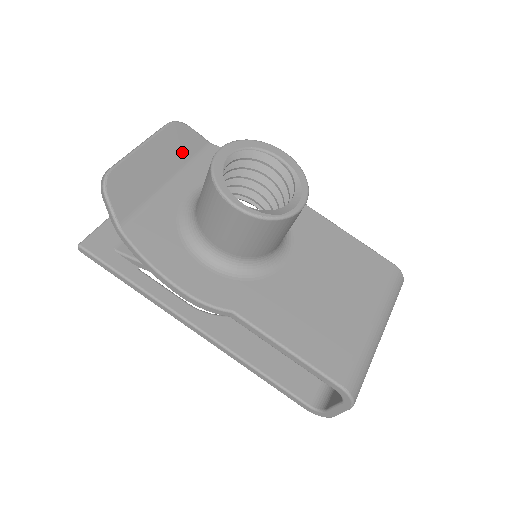
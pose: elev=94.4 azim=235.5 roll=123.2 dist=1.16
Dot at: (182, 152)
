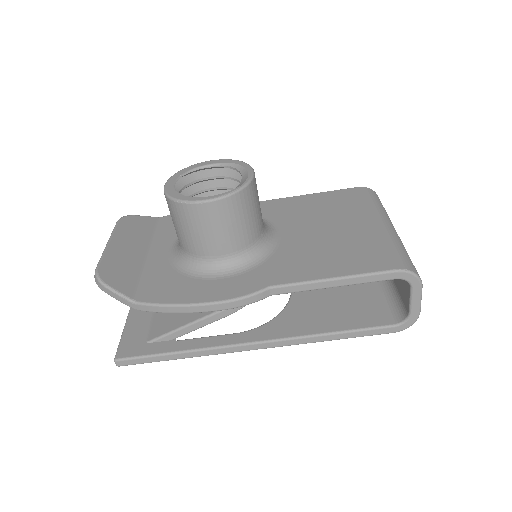
Dot at: (143, 232)
